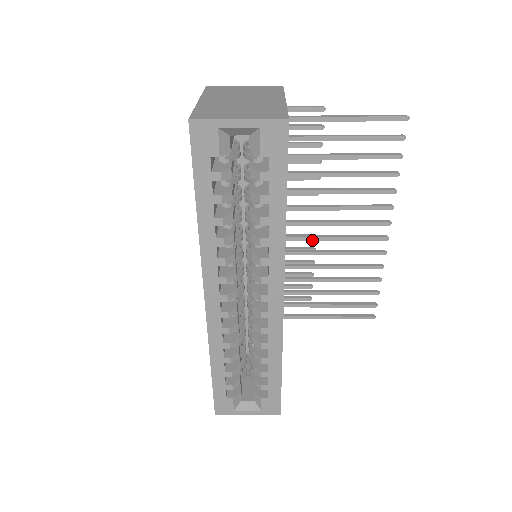
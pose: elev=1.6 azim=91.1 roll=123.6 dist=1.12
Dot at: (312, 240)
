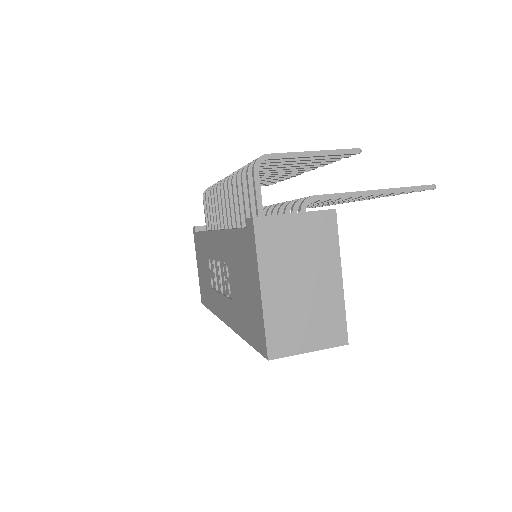
Dot at: occluded
